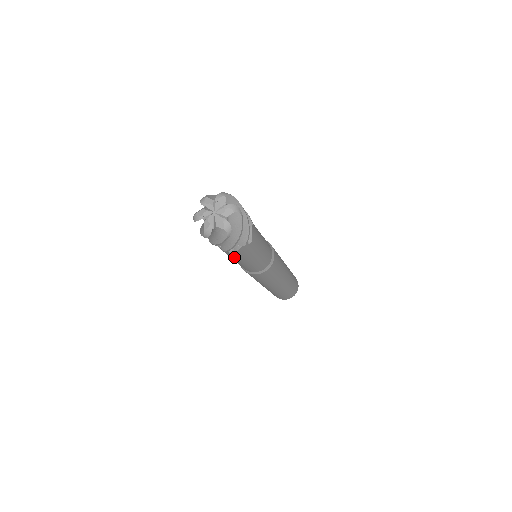
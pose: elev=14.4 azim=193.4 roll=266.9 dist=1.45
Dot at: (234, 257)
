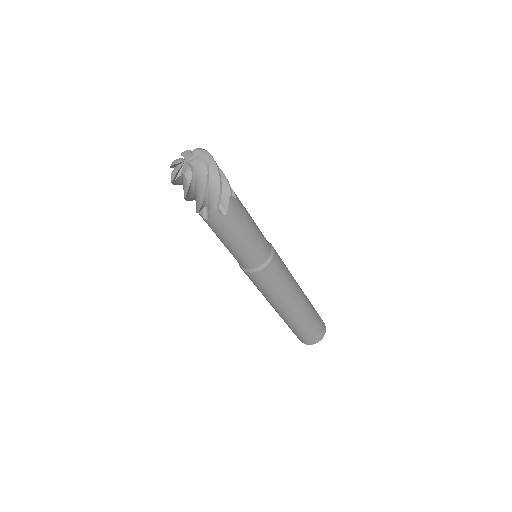
Dot at: (213, 230)
